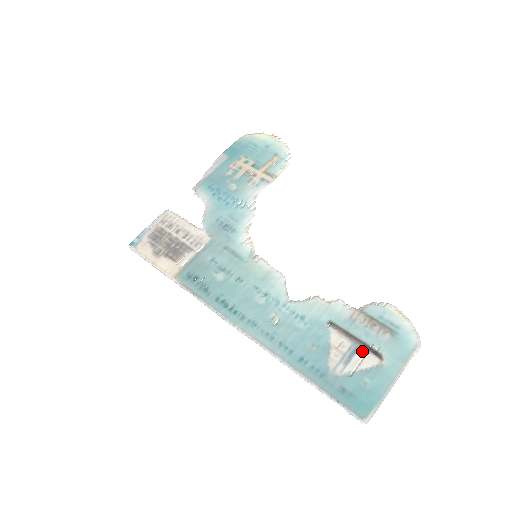
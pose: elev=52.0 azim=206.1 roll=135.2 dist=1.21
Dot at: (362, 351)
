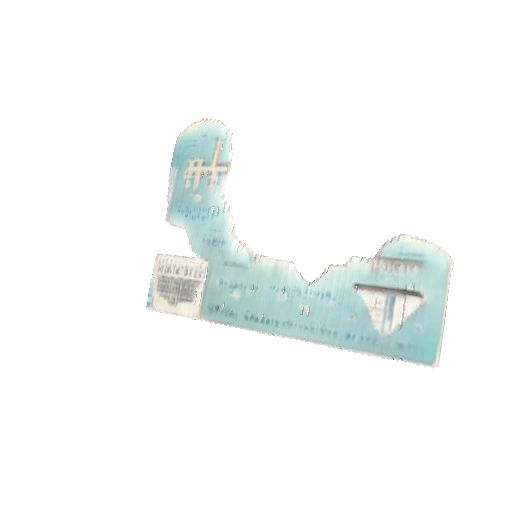
Dot at: (399, 298)
